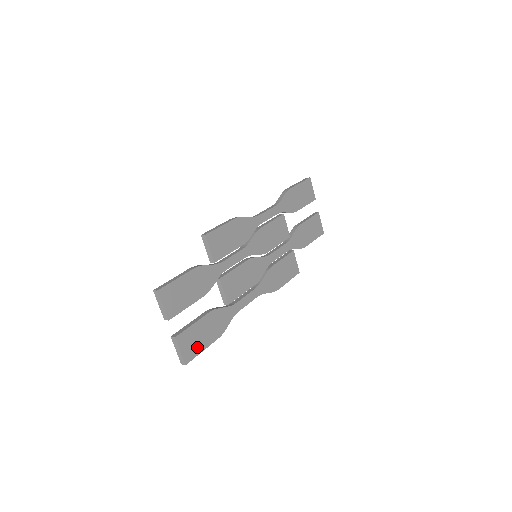
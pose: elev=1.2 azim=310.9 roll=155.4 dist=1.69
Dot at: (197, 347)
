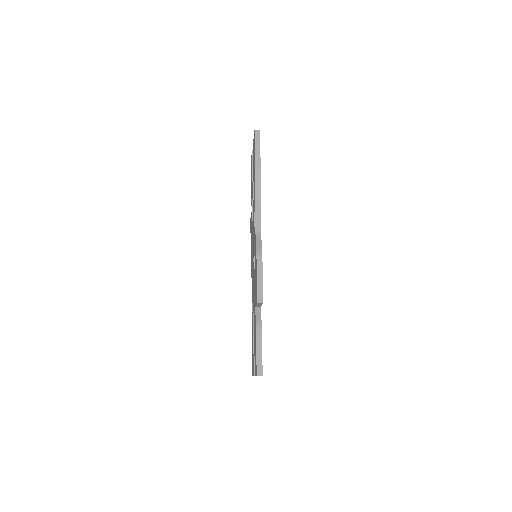
Dot at: occluded
